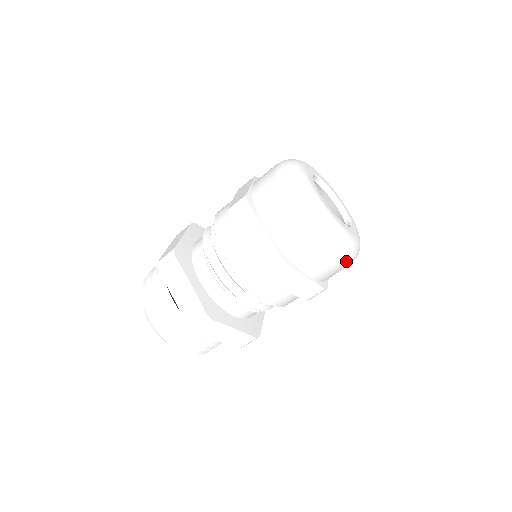
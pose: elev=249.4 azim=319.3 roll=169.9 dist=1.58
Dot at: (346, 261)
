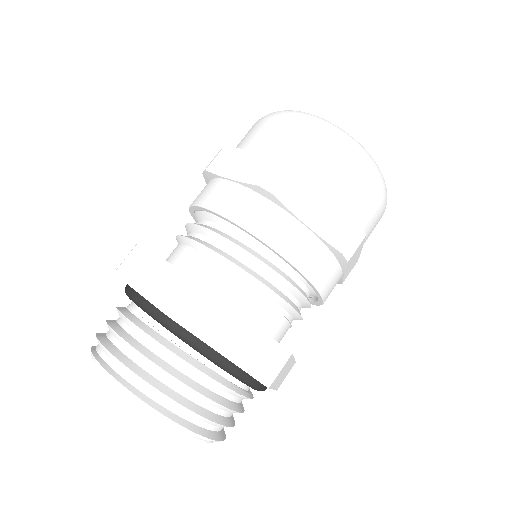
Dot at: occluded
